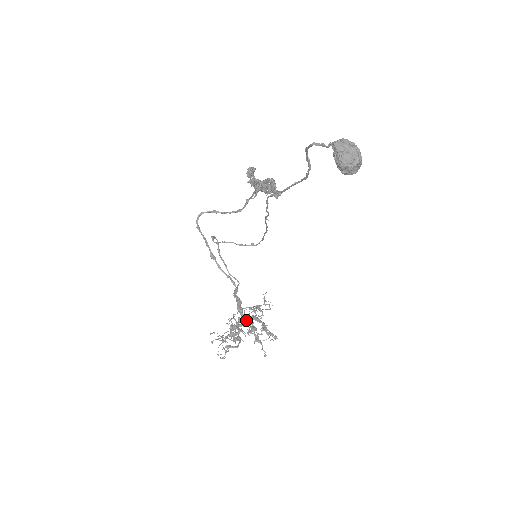
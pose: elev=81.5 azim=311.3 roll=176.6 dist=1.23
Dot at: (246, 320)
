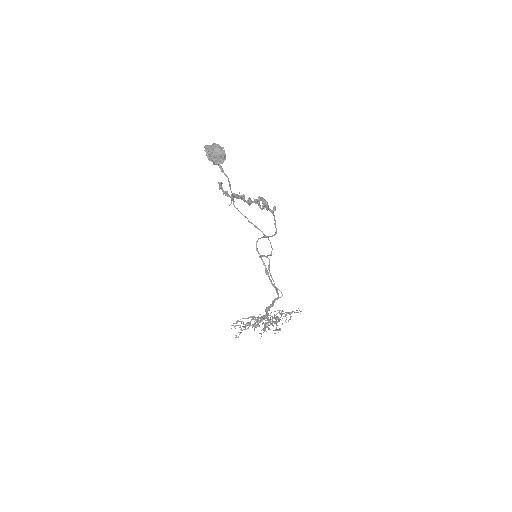
Dot at: (265, 315)
